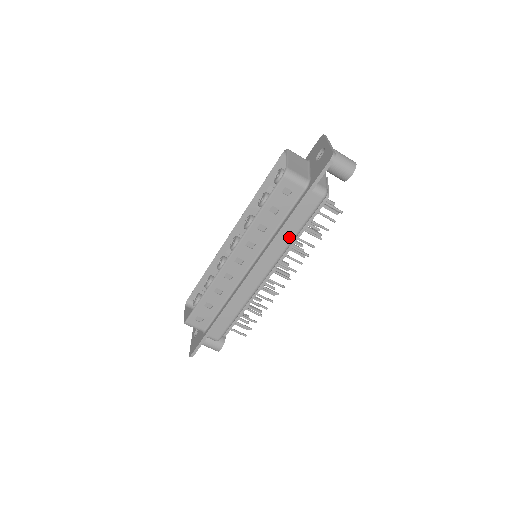
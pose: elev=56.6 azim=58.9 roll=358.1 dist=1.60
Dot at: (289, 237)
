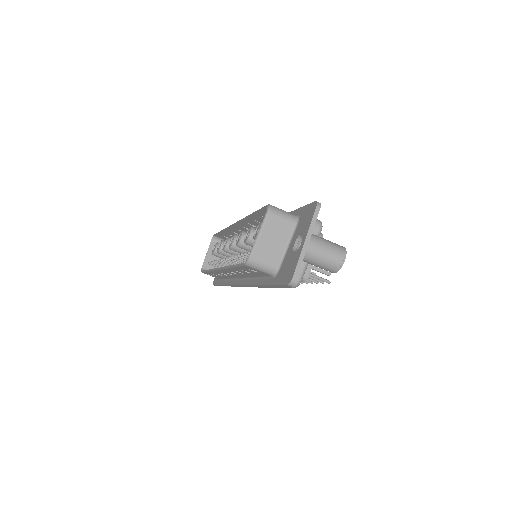
Dot at: occluded
